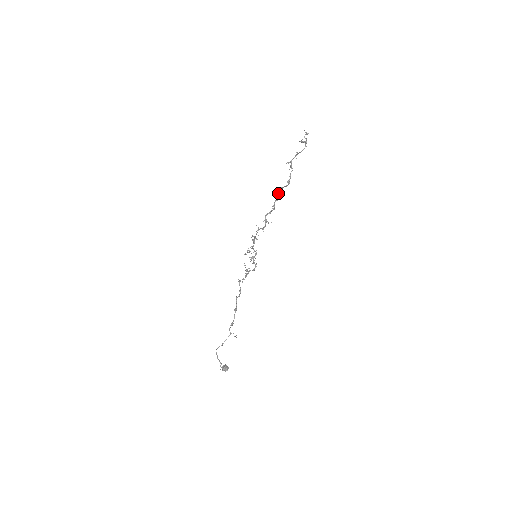
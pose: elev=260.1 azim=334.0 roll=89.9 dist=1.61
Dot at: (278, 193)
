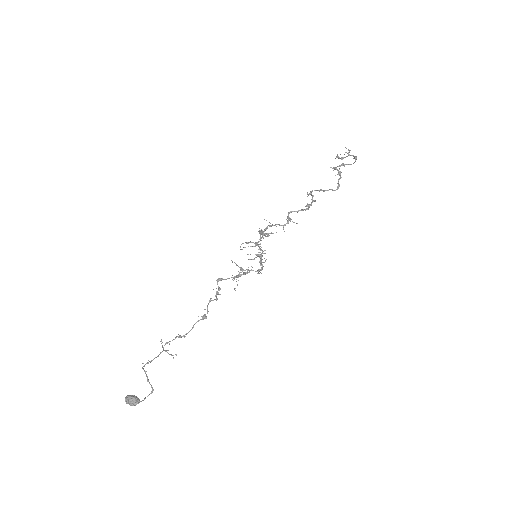
Dot at: (308, 195)
